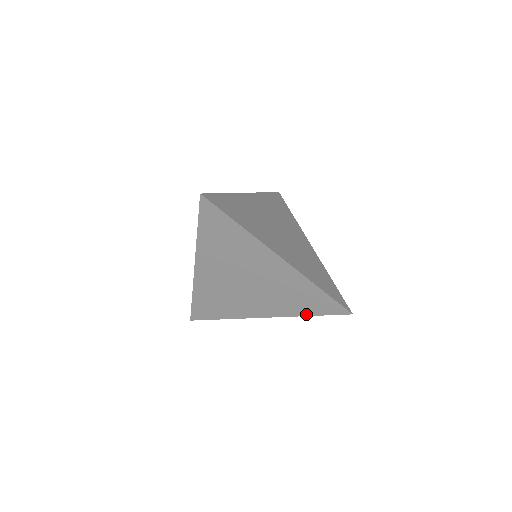
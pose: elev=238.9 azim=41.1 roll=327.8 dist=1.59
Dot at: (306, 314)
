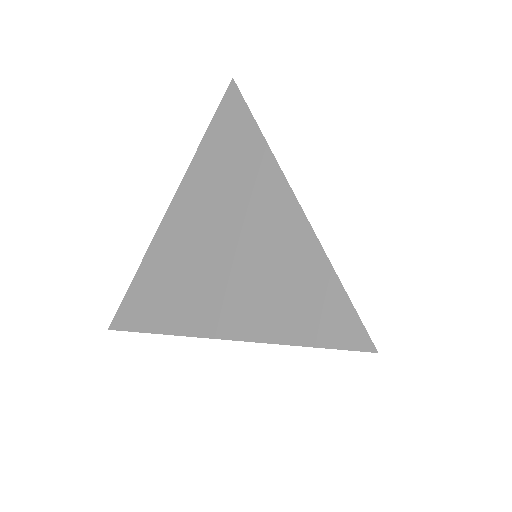
Dot at: (290, 339)
